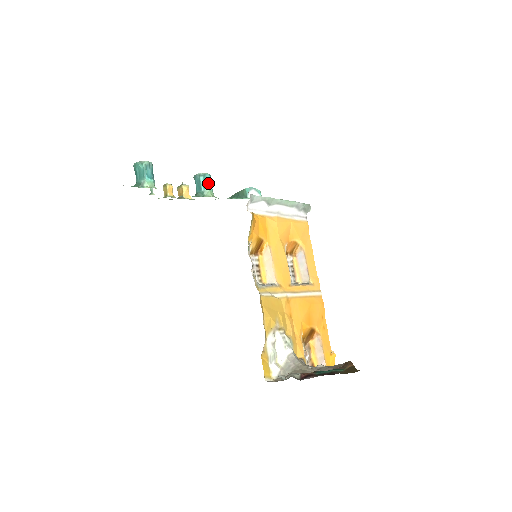
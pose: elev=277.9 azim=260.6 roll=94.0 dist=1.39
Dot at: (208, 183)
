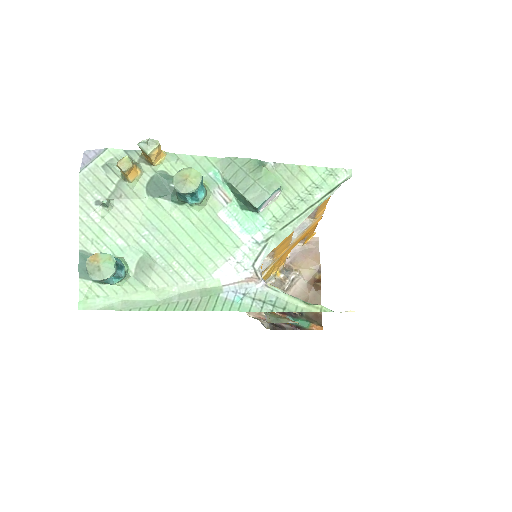
Dot at: (198, 189)
